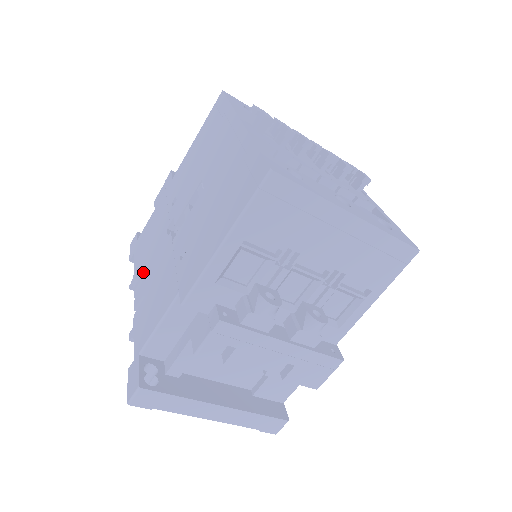
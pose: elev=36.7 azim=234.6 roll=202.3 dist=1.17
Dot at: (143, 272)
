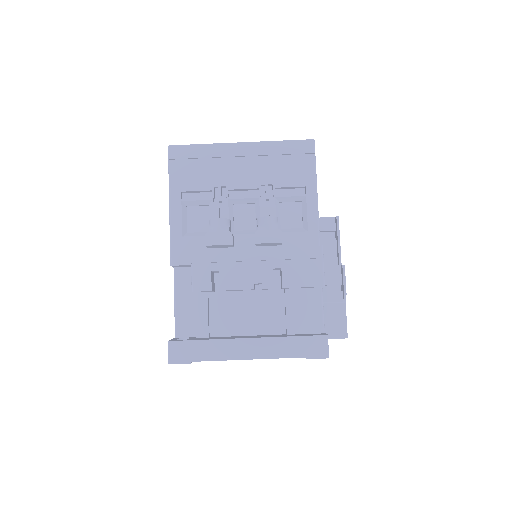
Dot at: occluded
